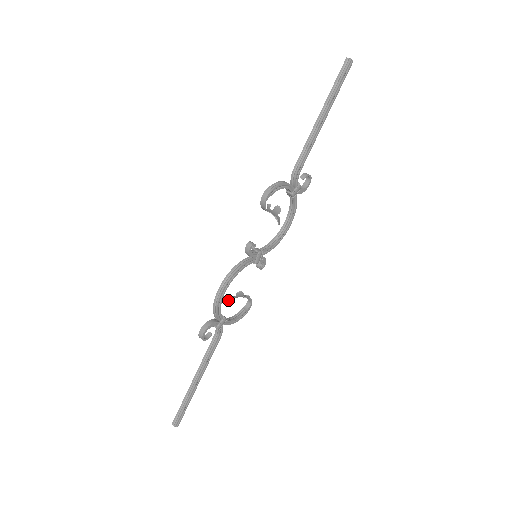
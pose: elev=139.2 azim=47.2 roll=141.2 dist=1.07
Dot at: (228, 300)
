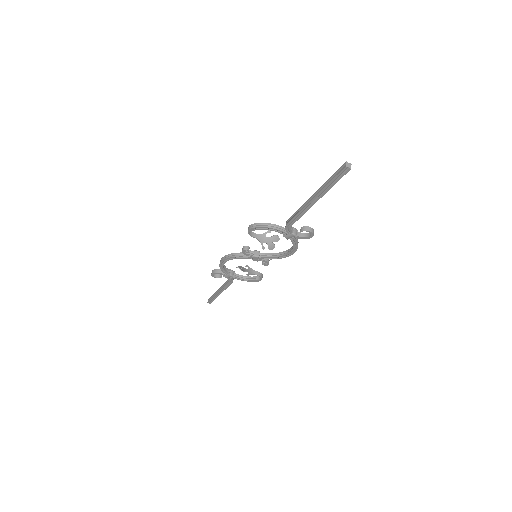
Dot at: (236, 267)
